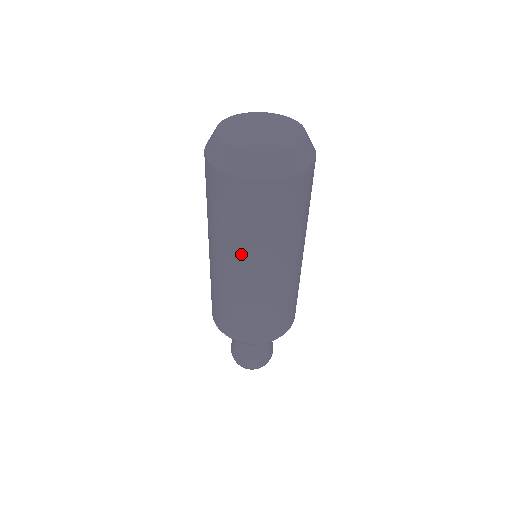
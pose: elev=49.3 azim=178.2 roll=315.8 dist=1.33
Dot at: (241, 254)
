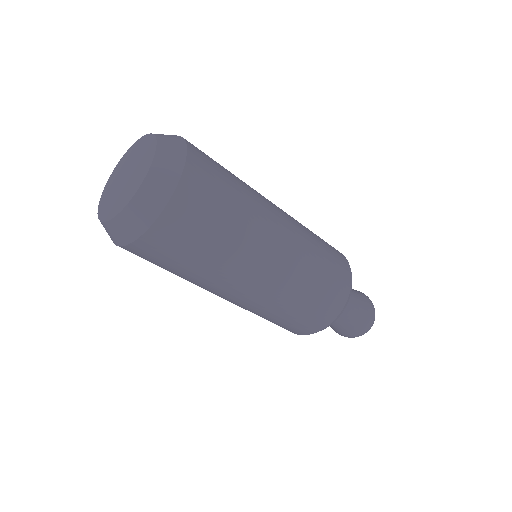
Dot at: (240, 266)
